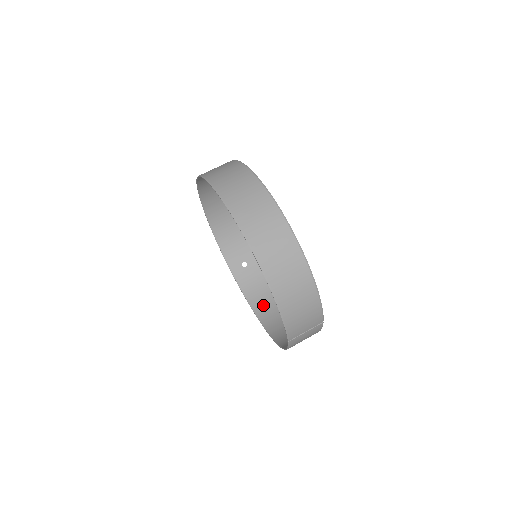
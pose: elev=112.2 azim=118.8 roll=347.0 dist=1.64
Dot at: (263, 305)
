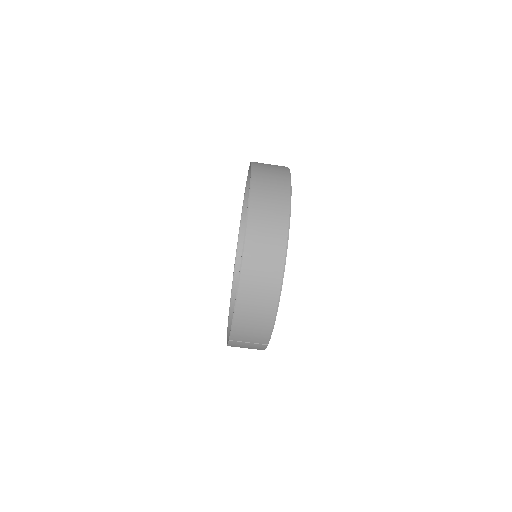
Dot at: occluded
